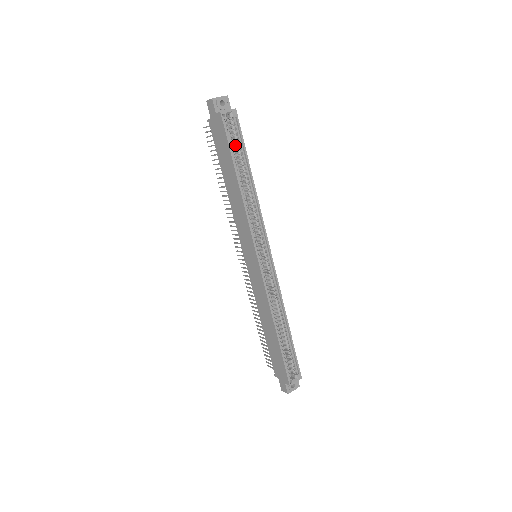
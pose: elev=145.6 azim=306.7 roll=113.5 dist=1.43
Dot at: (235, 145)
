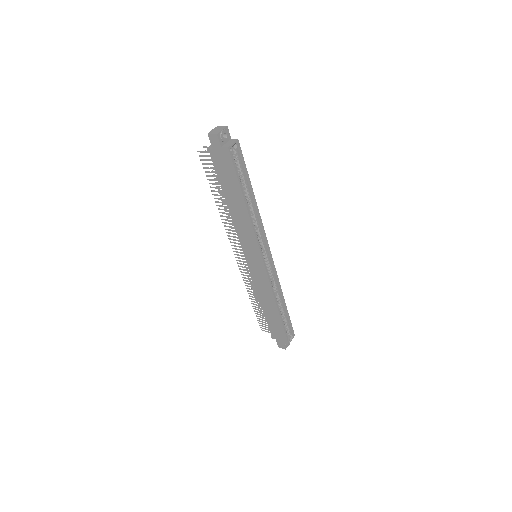
Dot at: (238, 171)
